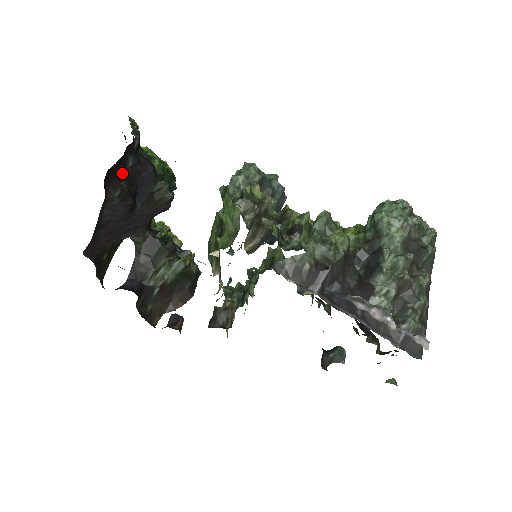
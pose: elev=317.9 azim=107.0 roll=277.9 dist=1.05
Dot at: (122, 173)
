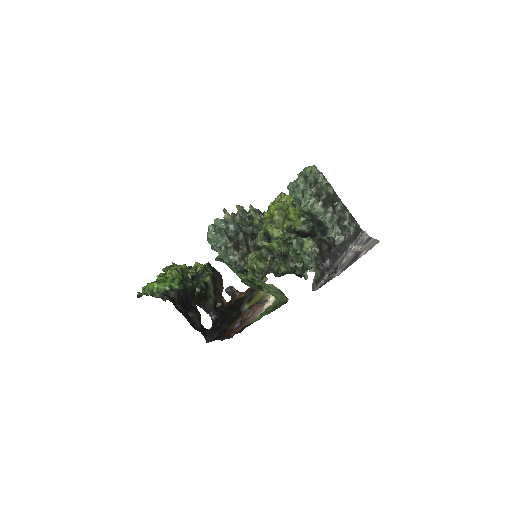
Dot at: (186, 315)
